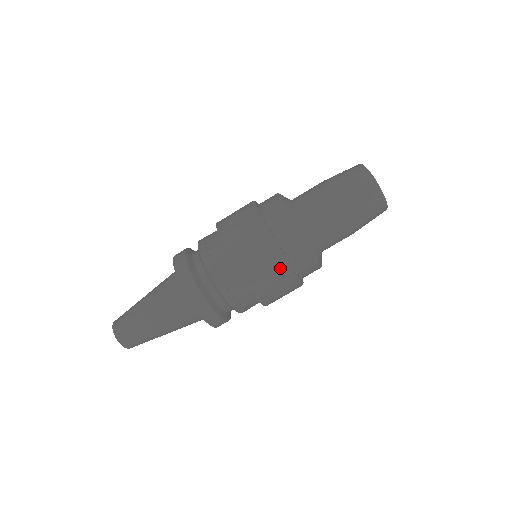
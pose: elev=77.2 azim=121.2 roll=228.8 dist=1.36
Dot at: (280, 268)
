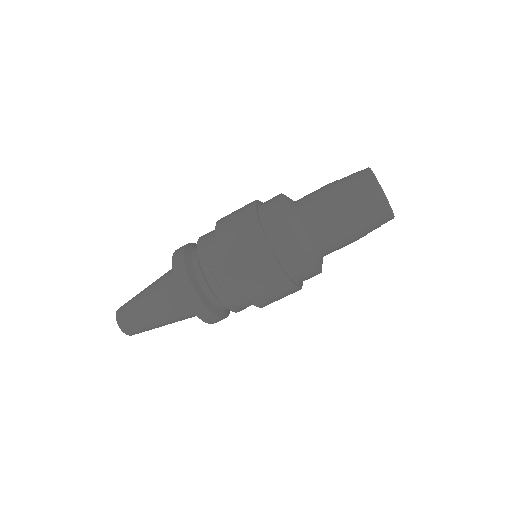
Dot at: (275, 277)
